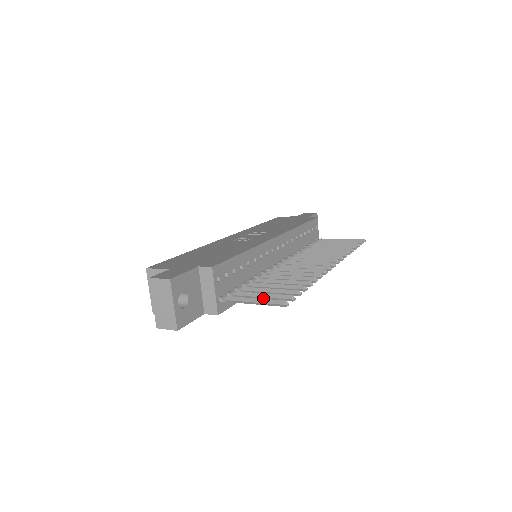
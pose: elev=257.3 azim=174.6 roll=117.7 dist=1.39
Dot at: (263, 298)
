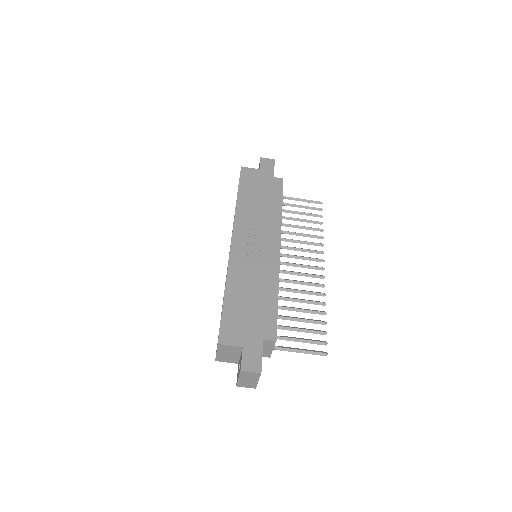
Dot at: (302, 342)
